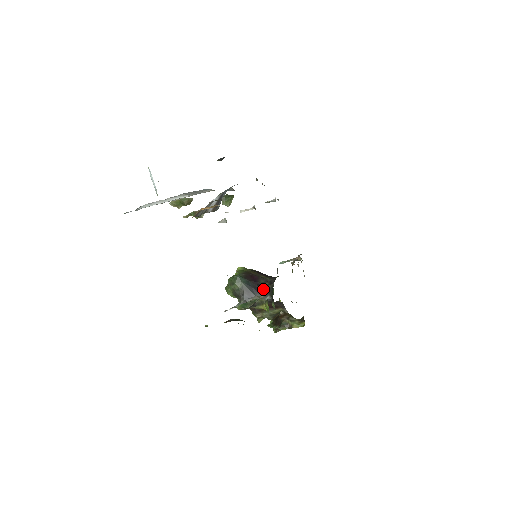
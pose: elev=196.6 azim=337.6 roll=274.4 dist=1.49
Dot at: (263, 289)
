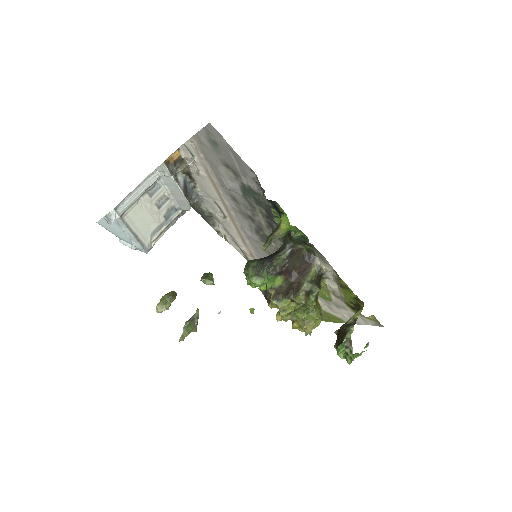
Dot at: (278, 250)
